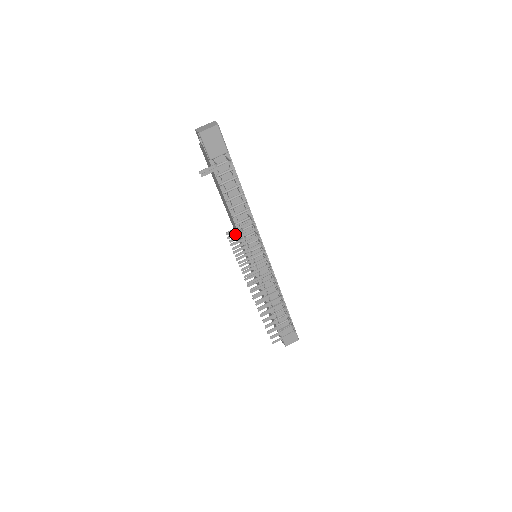
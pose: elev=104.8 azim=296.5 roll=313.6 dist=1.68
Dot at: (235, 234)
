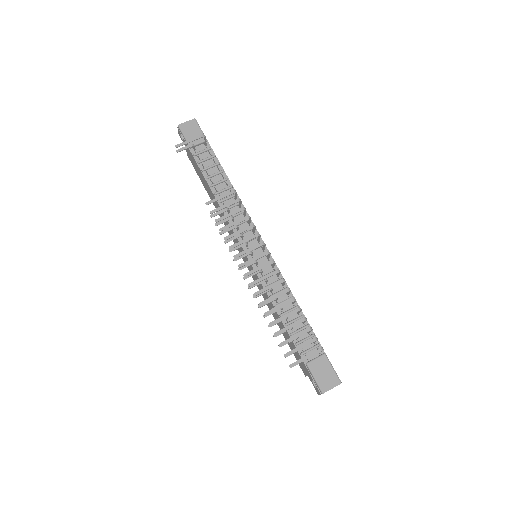
Dot at: (220, 212)
